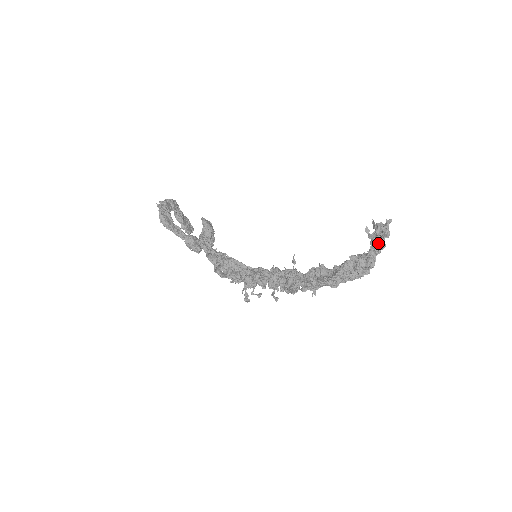
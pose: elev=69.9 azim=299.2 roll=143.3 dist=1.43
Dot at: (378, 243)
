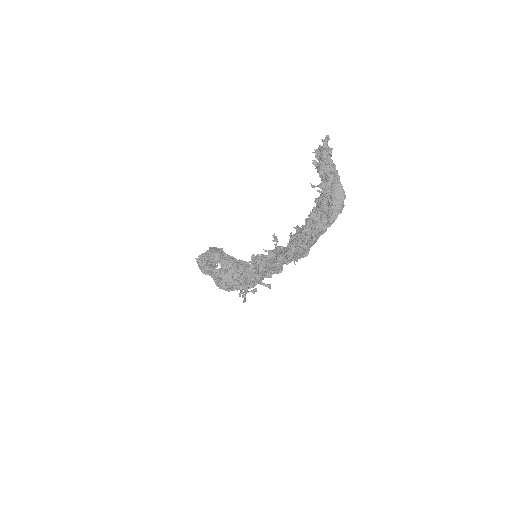
Dot at: (321, 168)
